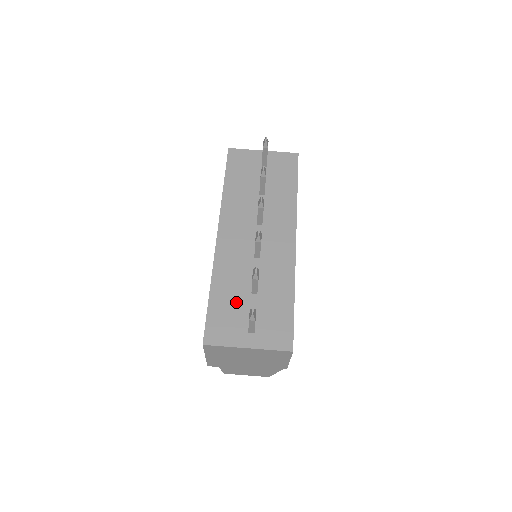
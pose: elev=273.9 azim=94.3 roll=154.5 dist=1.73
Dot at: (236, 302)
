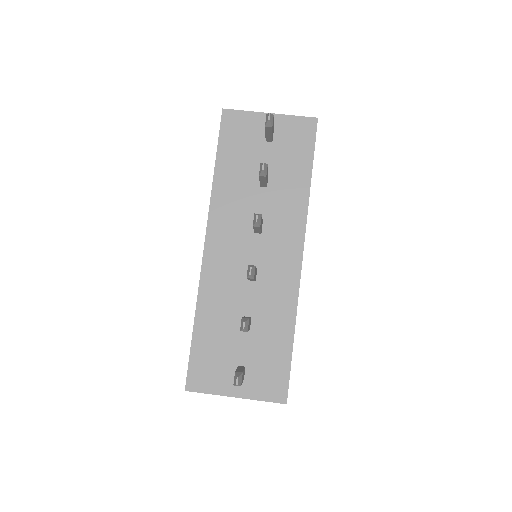
Dot at: (224, 339)
